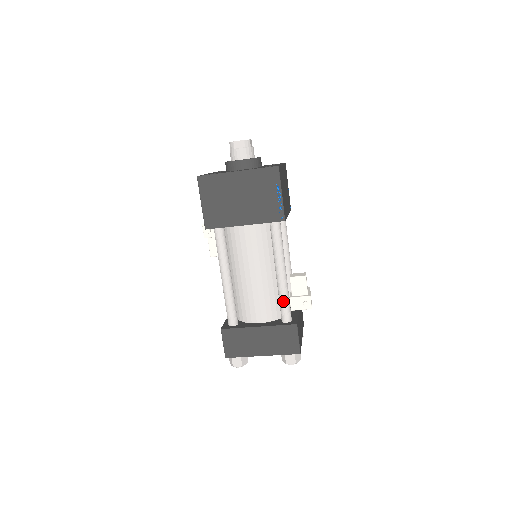
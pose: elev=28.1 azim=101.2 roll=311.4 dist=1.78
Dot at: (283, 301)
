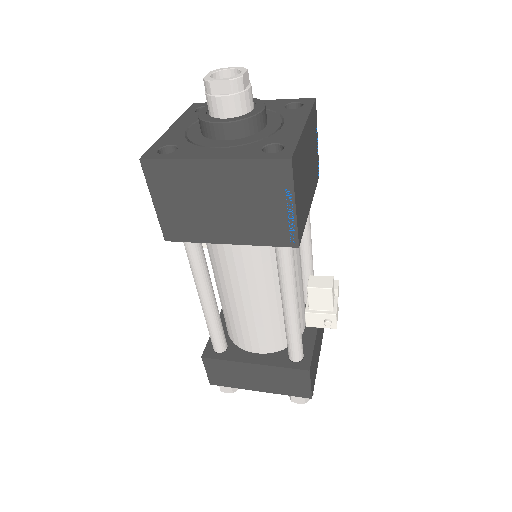
Dot at: (291, 339)
